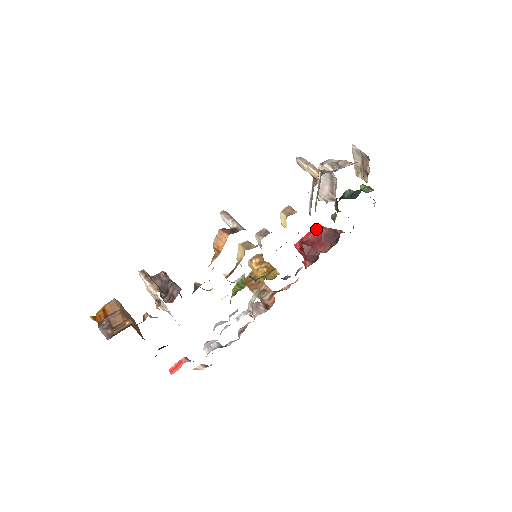
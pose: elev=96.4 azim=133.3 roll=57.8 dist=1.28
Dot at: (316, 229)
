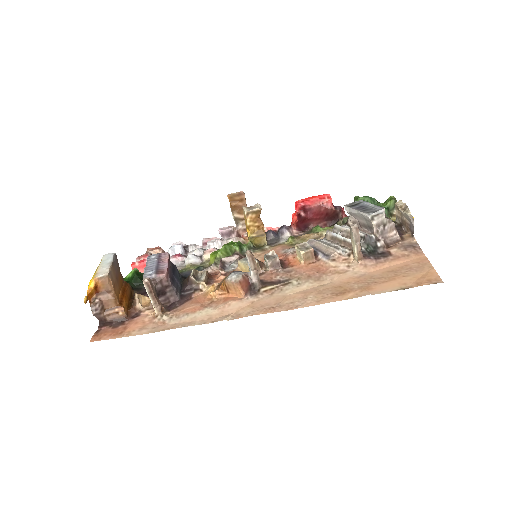
Dot at: (324, 203)
